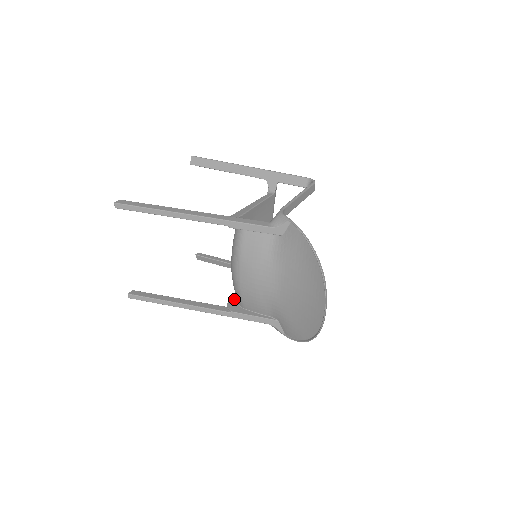
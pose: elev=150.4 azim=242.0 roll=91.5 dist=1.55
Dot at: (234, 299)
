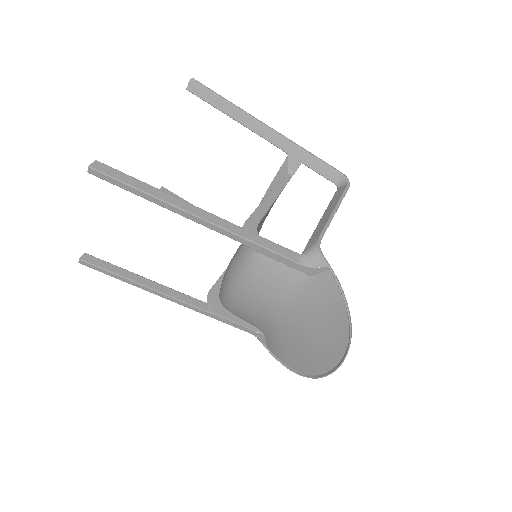
Dot at: (215, 292)
